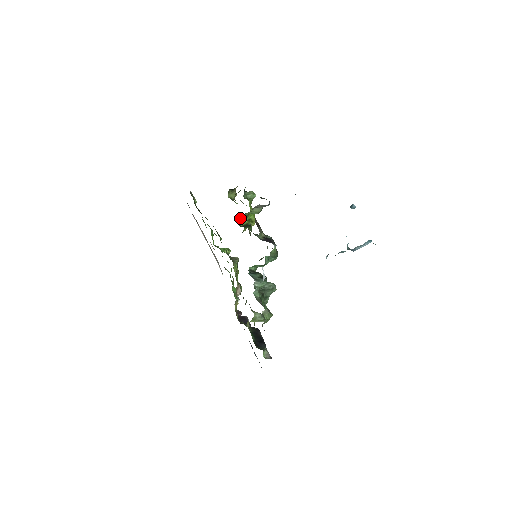
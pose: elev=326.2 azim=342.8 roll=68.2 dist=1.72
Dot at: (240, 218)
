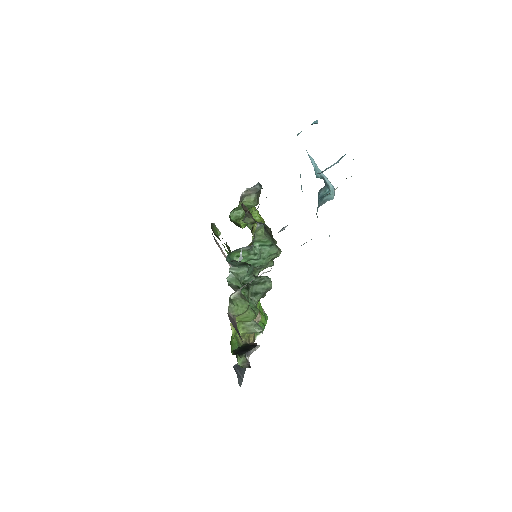
Dot at: (237, 216)
